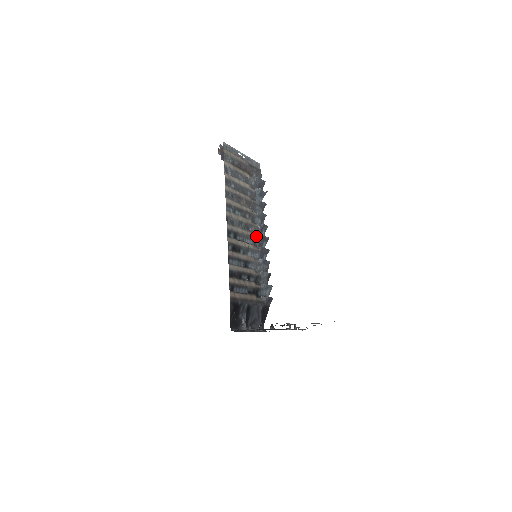
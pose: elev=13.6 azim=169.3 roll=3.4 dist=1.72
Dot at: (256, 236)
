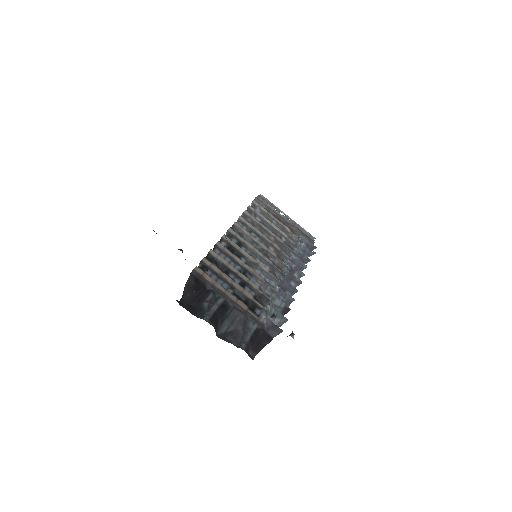
Dot at: (279, 269)
